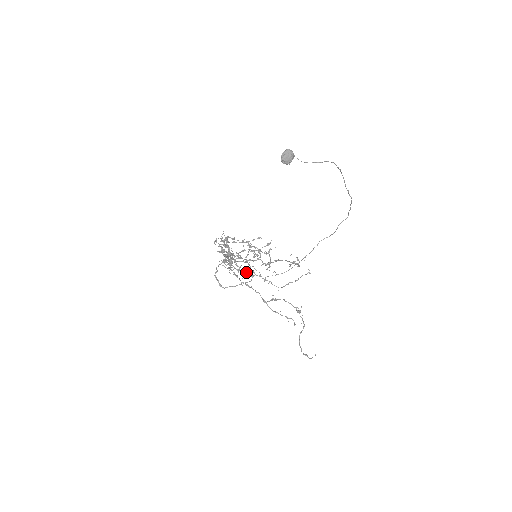
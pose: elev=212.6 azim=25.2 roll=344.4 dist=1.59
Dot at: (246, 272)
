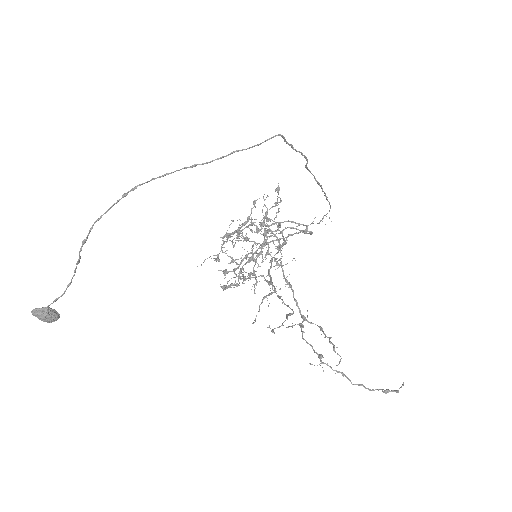
Dot at: (292, 234)
